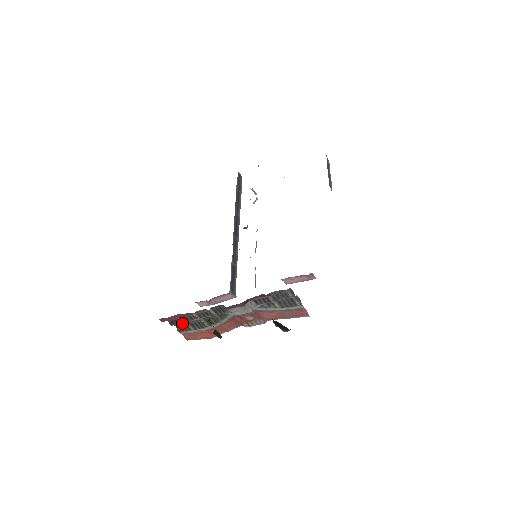
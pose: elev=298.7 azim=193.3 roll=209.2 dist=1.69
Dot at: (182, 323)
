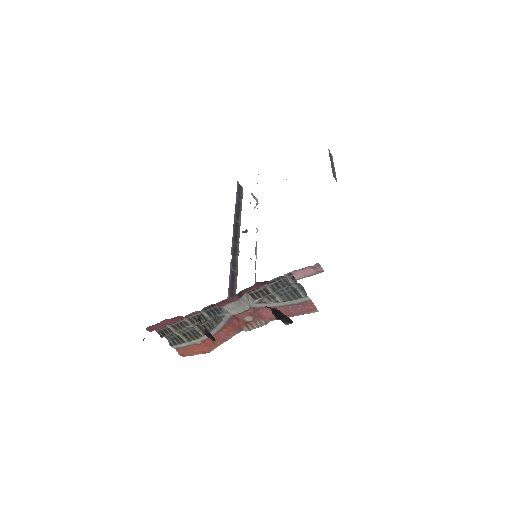
Dot at: (174, 334)
